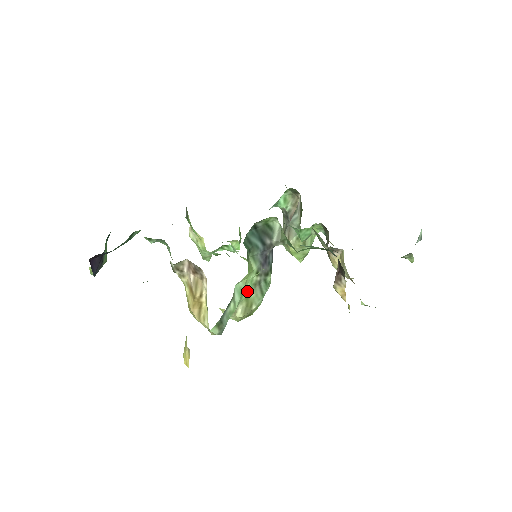
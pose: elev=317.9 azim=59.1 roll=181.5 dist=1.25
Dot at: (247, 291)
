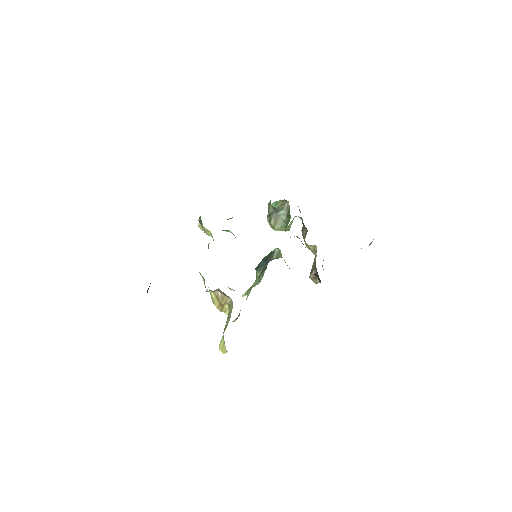
Dot at: occluded
